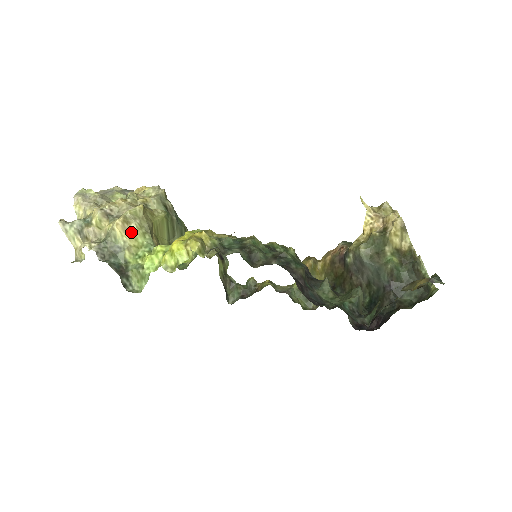
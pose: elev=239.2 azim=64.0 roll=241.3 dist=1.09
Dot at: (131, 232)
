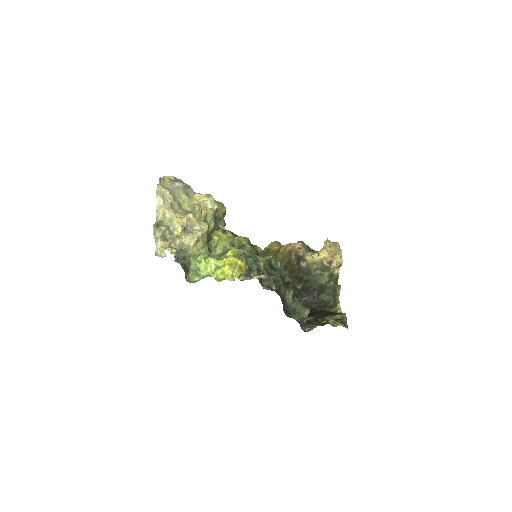
Dot at: (198, 246)
